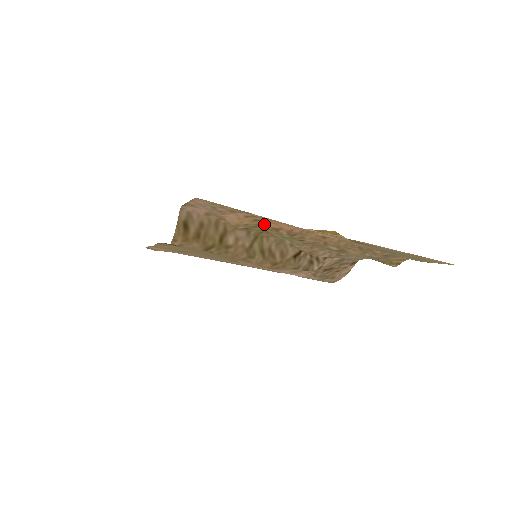
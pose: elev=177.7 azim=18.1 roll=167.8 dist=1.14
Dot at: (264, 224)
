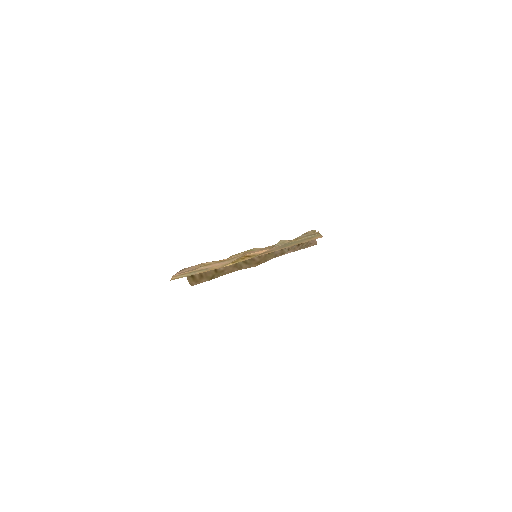
Dot at: occluded
